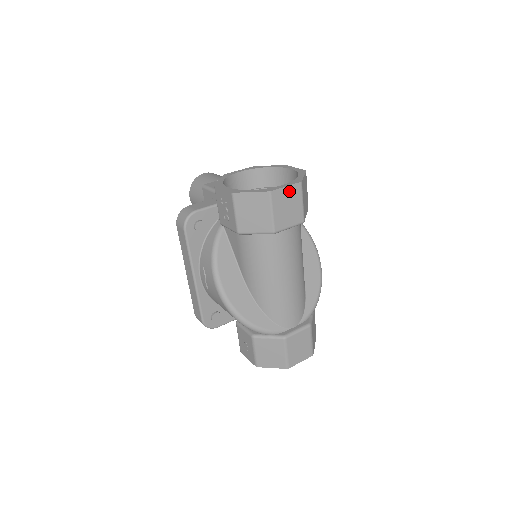
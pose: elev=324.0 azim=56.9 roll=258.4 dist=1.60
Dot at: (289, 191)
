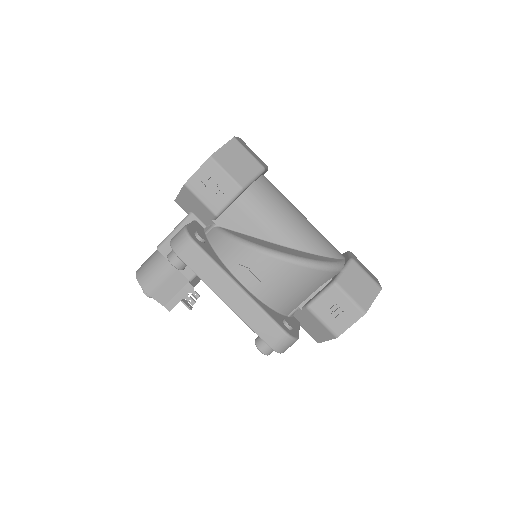
Dot at: occluded
